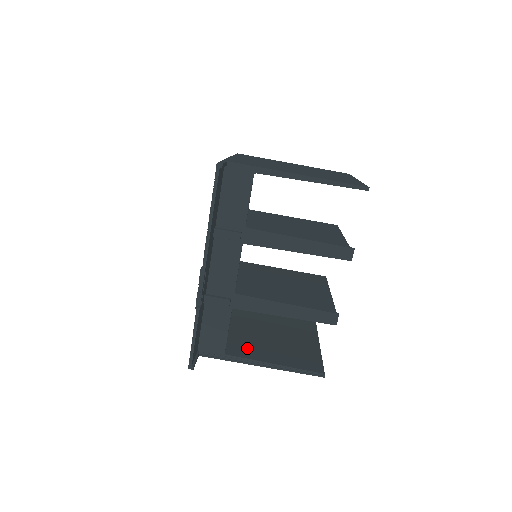
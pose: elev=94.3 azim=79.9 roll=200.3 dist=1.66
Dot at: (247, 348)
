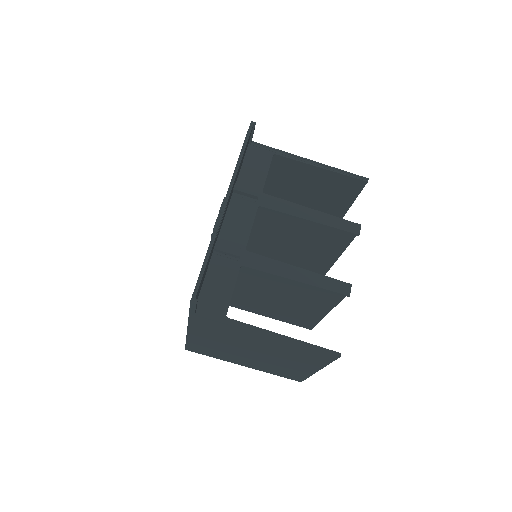
Dot at: occluded
